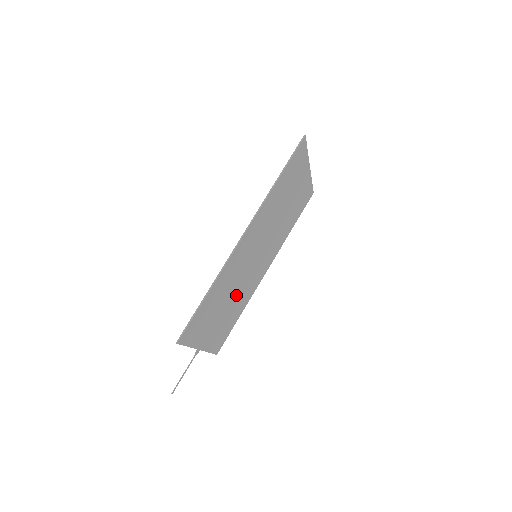
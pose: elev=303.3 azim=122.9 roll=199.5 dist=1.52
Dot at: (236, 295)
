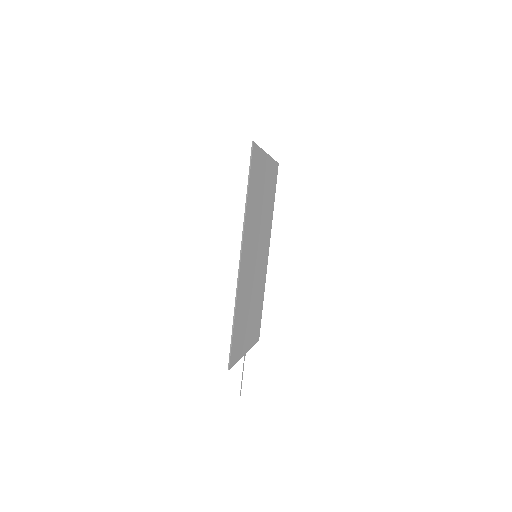
Dot at: (254, 294)
